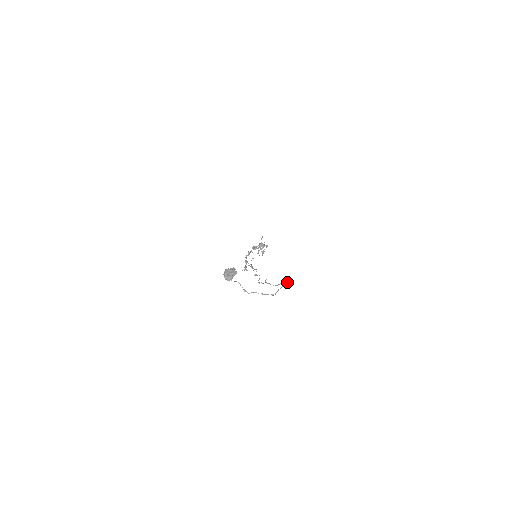
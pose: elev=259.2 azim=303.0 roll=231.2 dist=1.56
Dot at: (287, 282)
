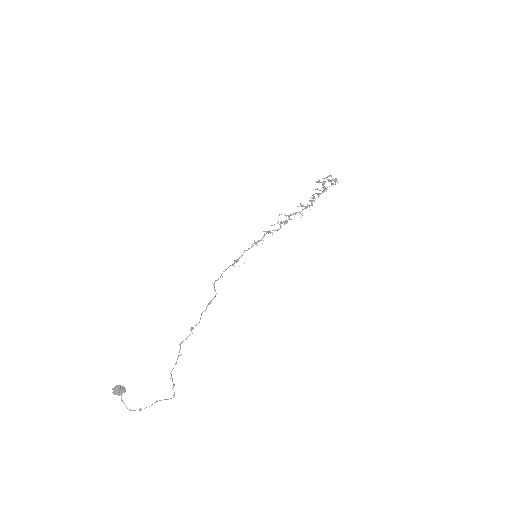
Dot at: (168, 399)
